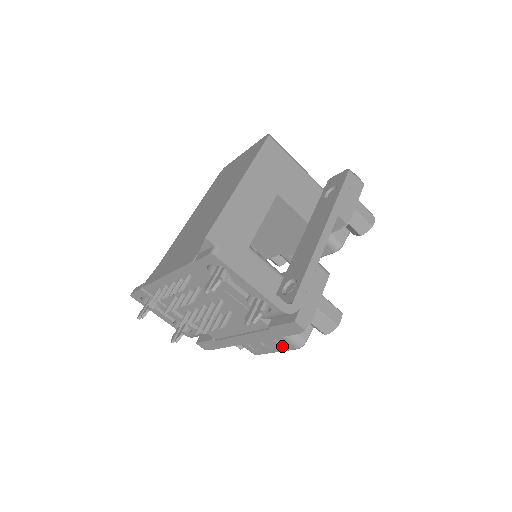
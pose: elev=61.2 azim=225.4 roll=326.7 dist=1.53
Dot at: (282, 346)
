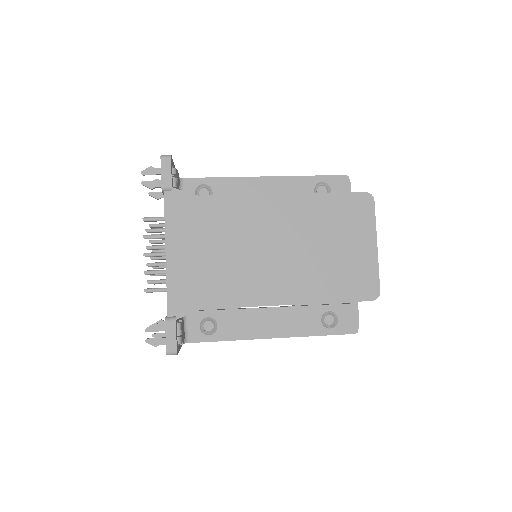
Dot at: occluded
